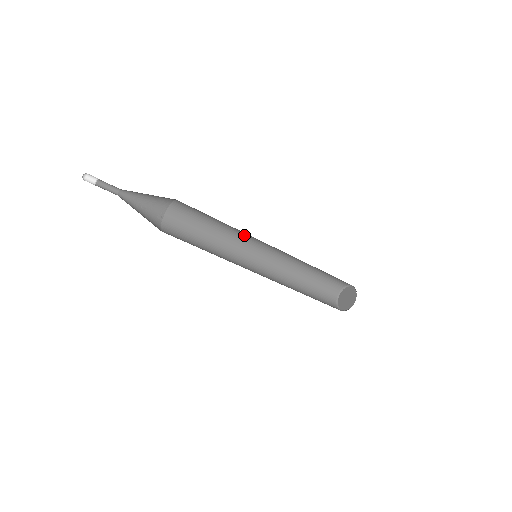
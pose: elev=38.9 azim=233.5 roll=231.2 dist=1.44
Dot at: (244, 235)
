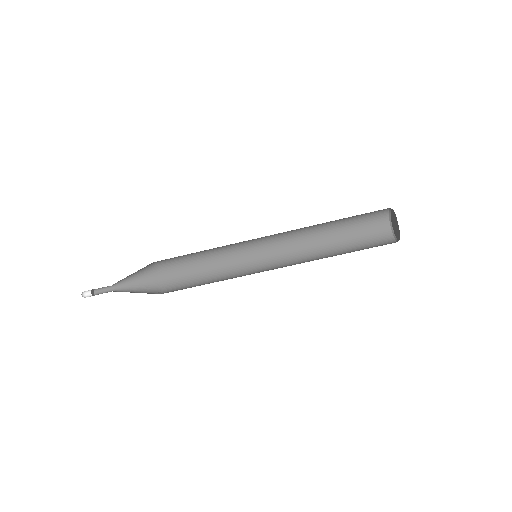
Dot at: (240, 259)
